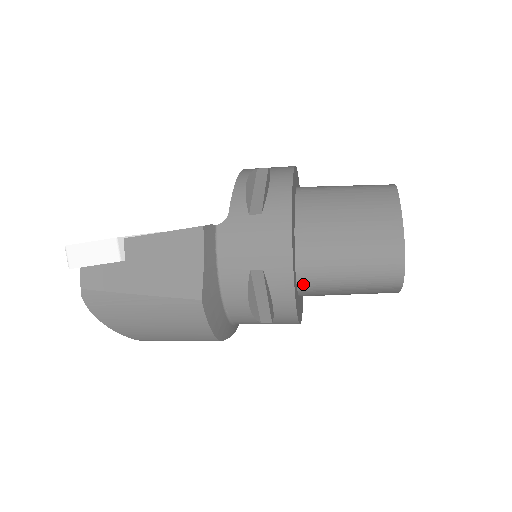
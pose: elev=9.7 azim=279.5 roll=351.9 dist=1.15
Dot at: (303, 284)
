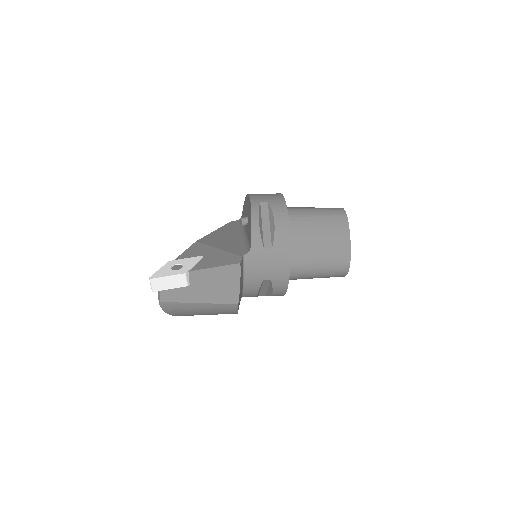
Dot at: (289, 279)
